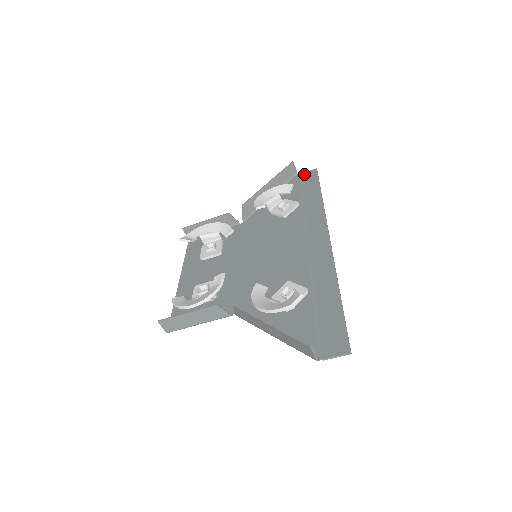
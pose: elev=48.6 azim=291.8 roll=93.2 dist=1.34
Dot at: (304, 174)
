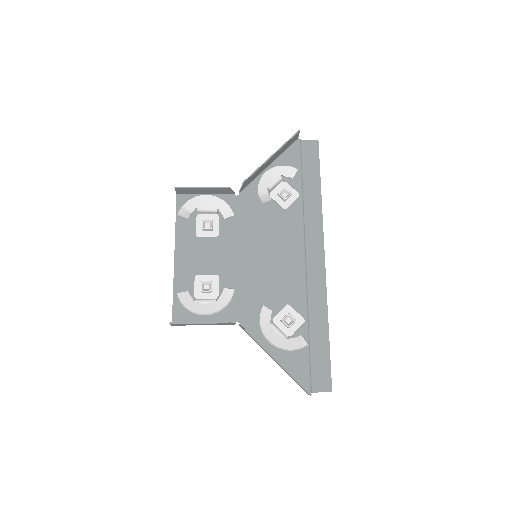
Dot at: (305, 143)
